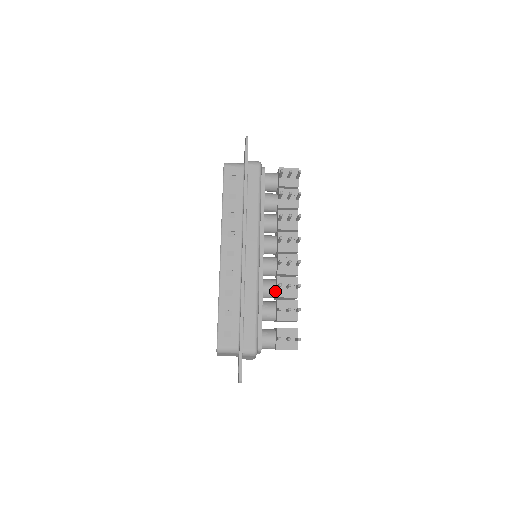
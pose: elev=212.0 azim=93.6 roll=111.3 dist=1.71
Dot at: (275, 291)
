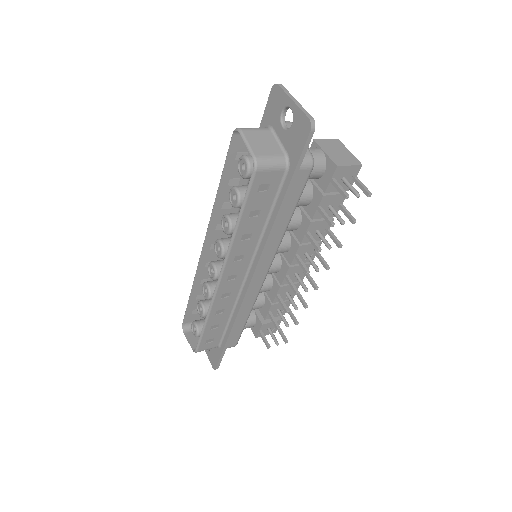
Dot at: (269, 290)
